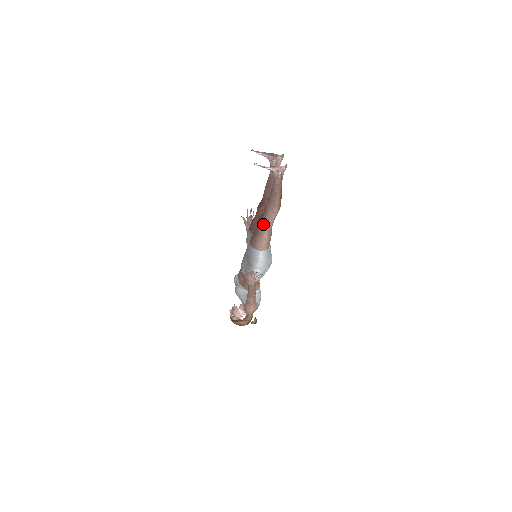
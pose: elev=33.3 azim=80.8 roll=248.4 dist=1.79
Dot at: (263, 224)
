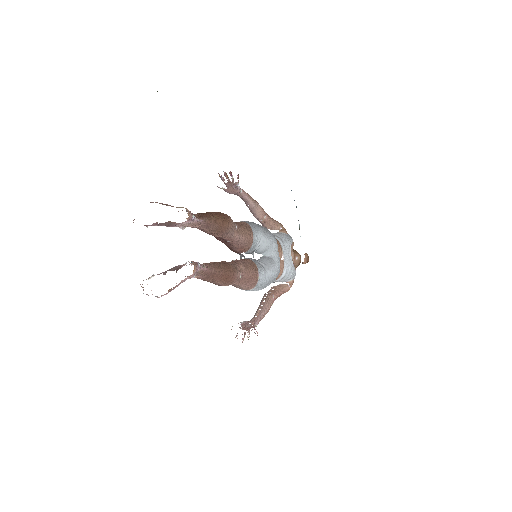
Dot at: occluded
